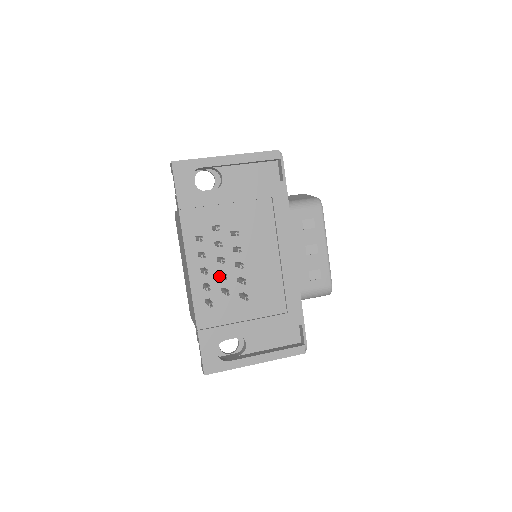
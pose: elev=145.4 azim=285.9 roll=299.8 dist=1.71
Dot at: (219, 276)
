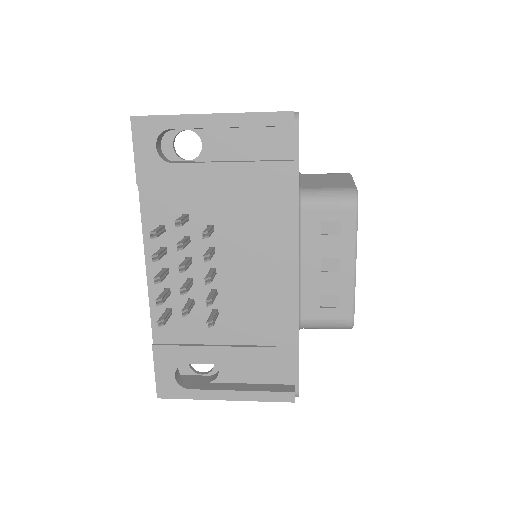
Dot at: occluded
